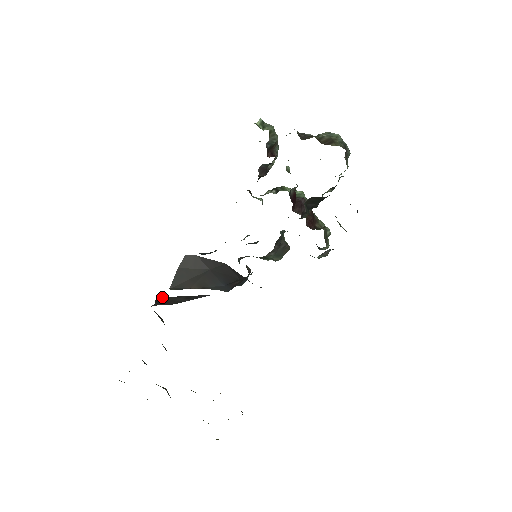
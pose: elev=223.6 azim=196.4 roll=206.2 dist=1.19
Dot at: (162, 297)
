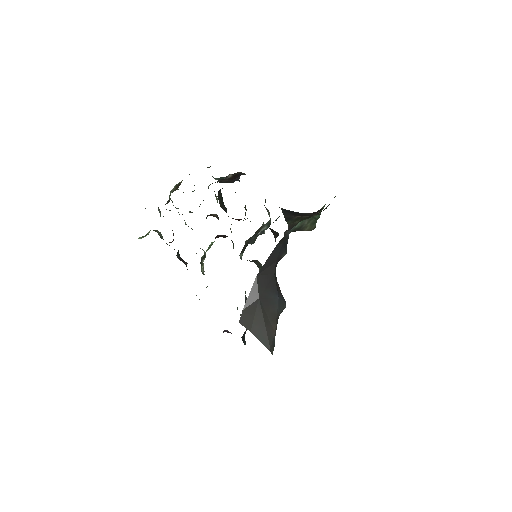
Dot at: occluded
